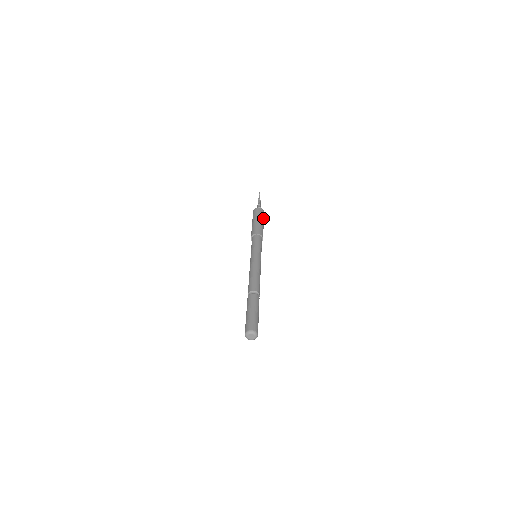
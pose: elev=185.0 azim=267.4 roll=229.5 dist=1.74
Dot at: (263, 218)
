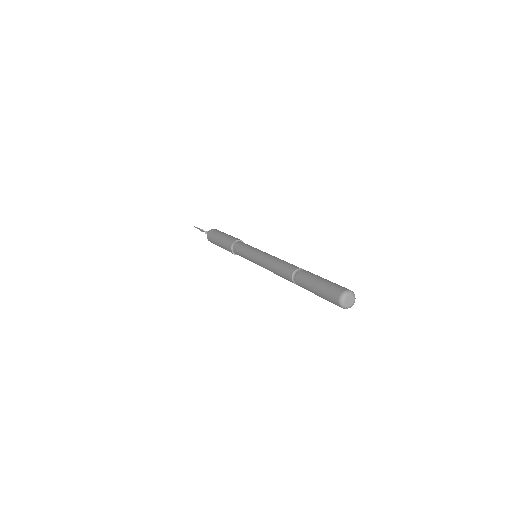
Dot at: occluded
